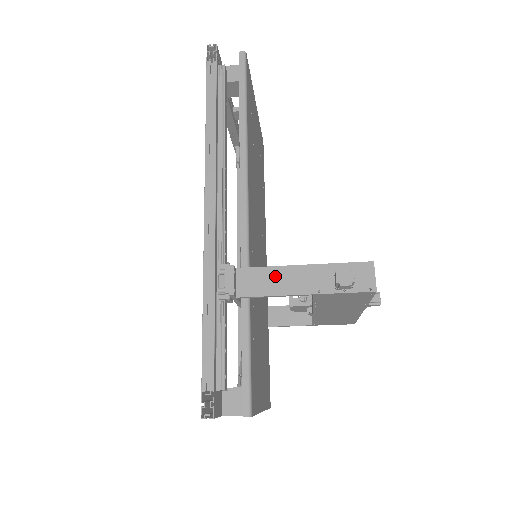
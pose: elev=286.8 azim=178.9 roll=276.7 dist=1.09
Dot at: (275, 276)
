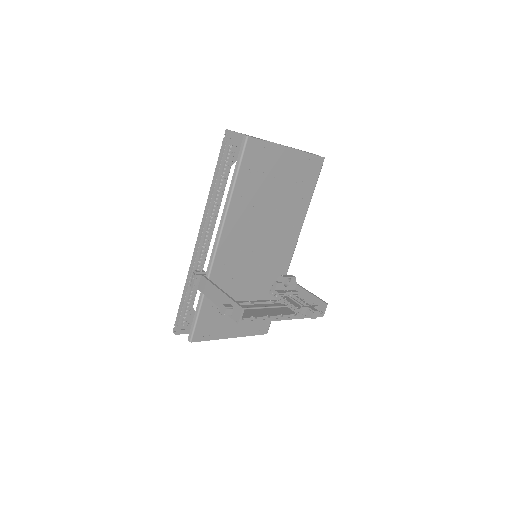
Dot at: (211, 289)
